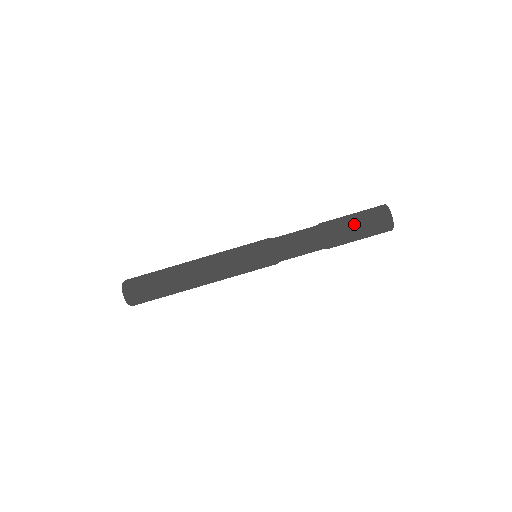
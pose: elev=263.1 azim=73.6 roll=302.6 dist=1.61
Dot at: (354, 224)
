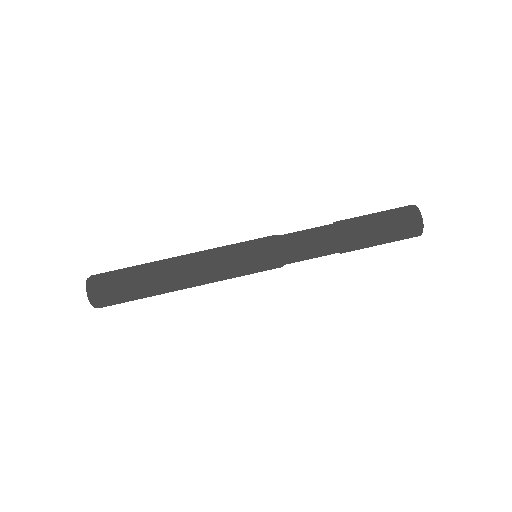
Dot at: (377, 223)
